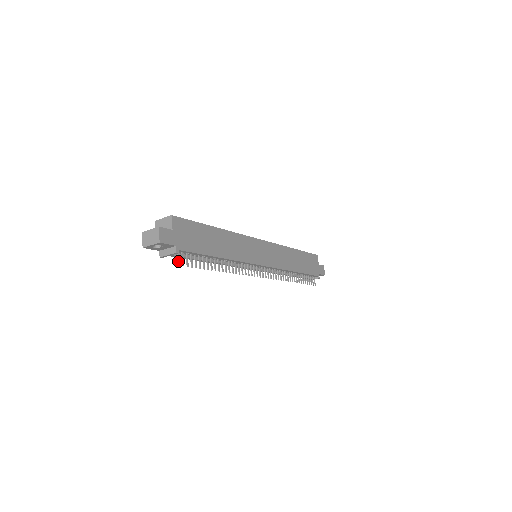
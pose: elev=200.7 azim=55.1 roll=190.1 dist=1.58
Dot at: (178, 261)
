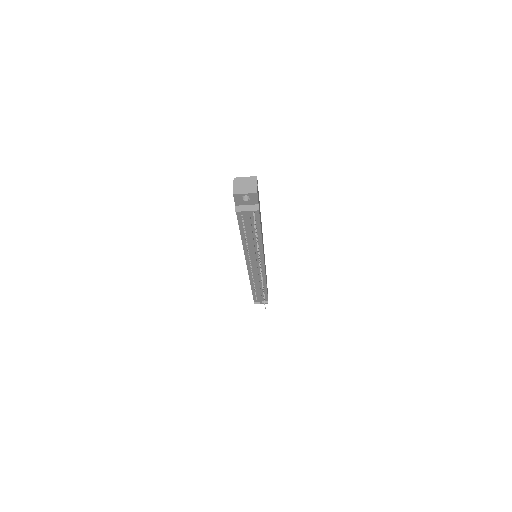
Dot at: (254, 220)
